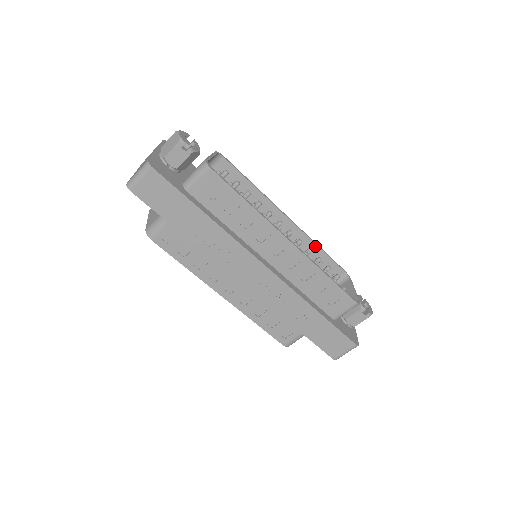
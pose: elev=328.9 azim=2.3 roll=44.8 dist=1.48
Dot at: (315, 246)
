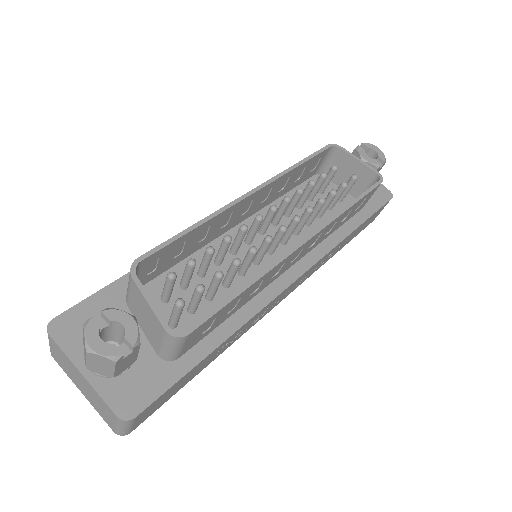
Dot at: (292, 171)
